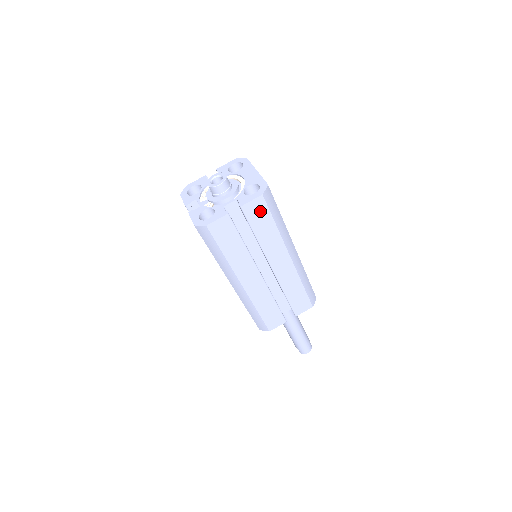
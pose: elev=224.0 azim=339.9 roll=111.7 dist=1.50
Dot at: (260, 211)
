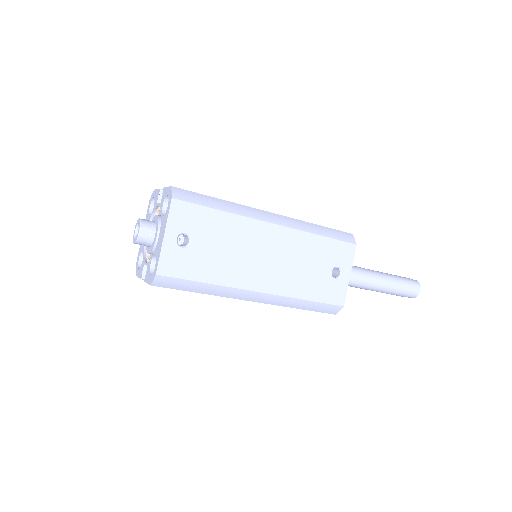
Dot at: occluded
